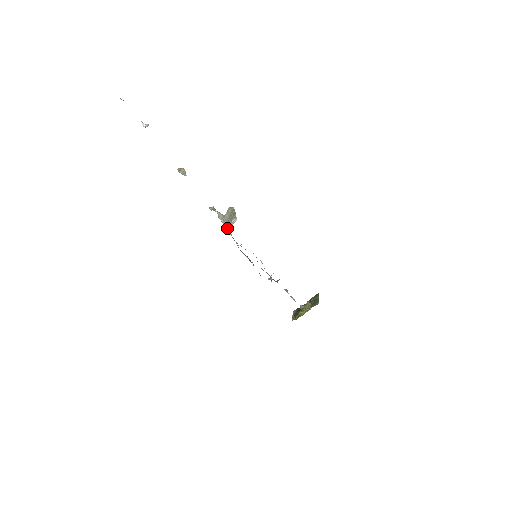
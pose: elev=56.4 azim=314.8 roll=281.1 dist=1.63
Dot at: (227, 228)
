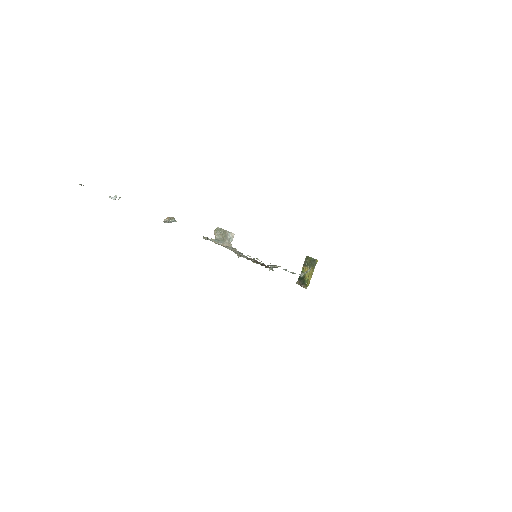
Dot at: (229, 246)
